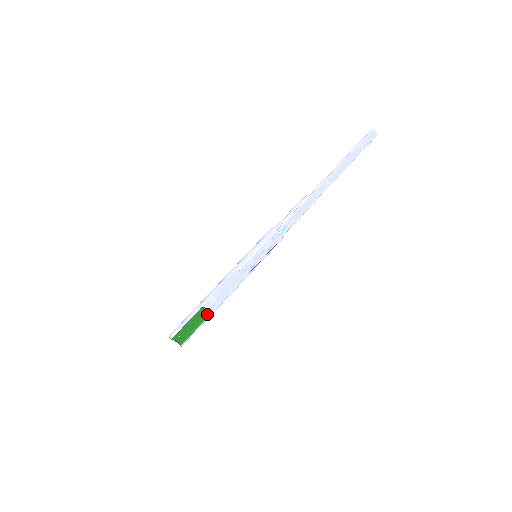
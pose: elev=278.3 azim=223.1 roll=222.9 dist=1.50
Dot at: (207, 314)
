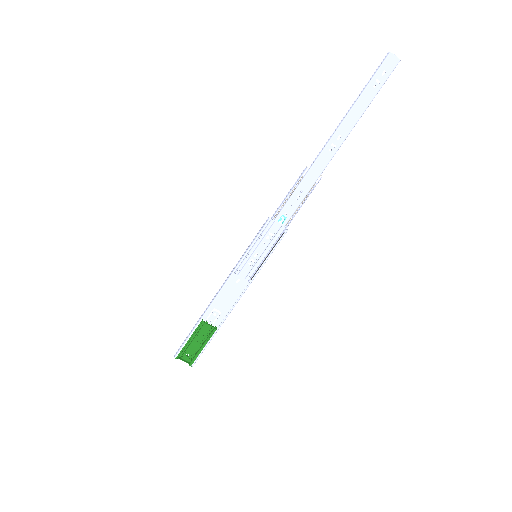
Dot at: (213, 329)
